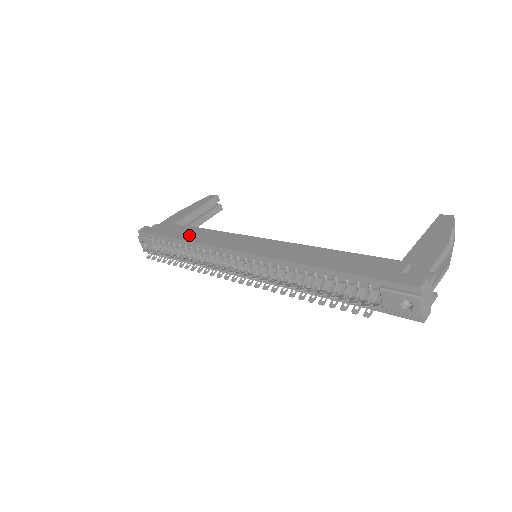
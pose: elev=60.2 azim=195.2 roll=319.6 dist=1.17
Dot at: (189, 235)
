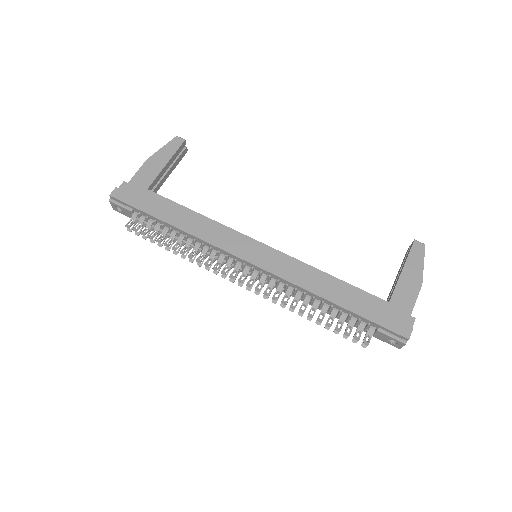
Dot at: (181, 221)
